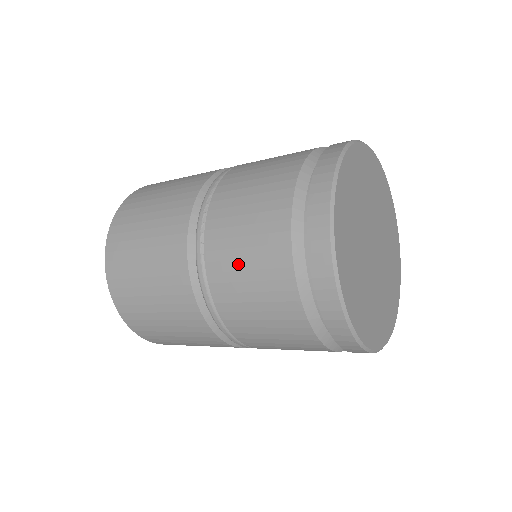
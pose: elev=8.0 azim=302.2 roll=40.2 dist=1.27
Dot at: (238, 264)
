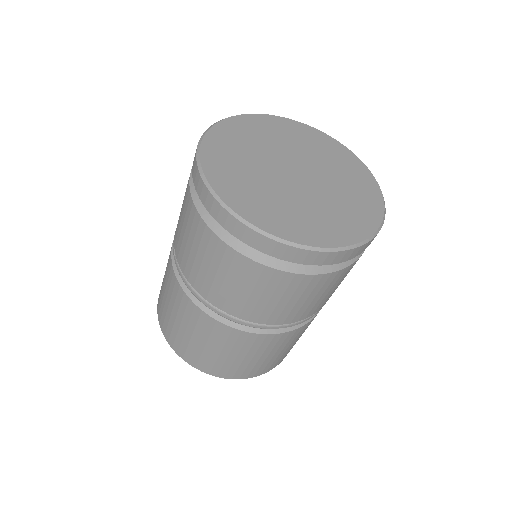
Dot at: (184, 241)
